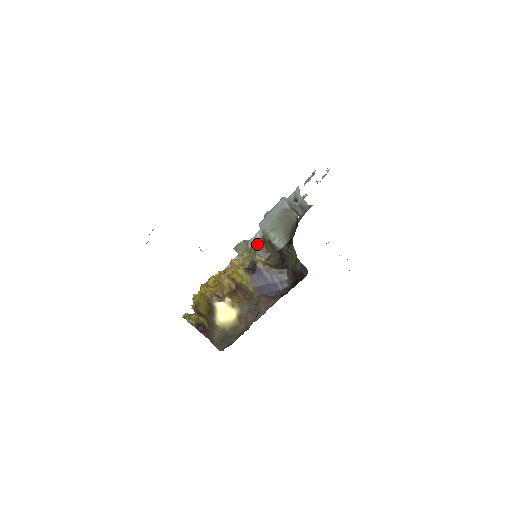
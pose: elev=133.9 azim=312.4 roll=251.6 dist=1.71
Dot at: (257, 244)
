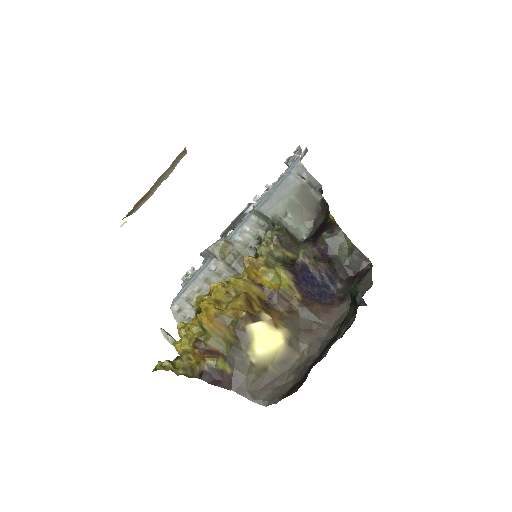
Dot at: (280, 232)
